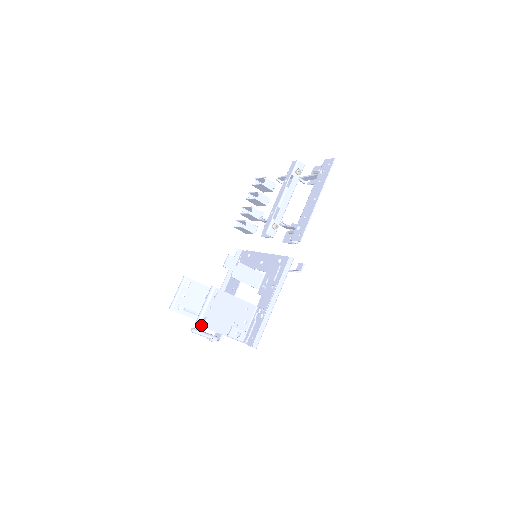
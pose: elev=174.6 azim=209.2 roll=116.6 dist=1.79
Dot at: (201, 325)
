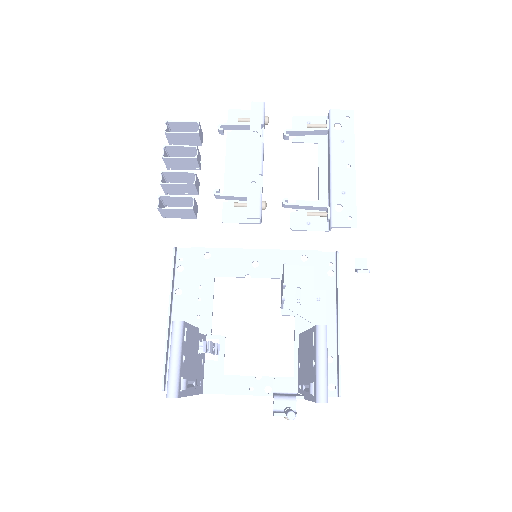
Dot at: occluded
